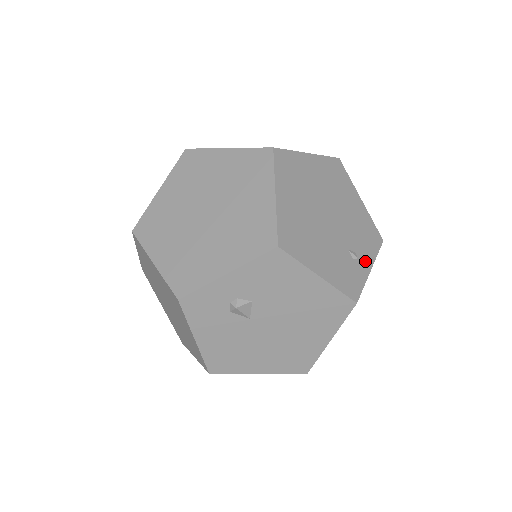
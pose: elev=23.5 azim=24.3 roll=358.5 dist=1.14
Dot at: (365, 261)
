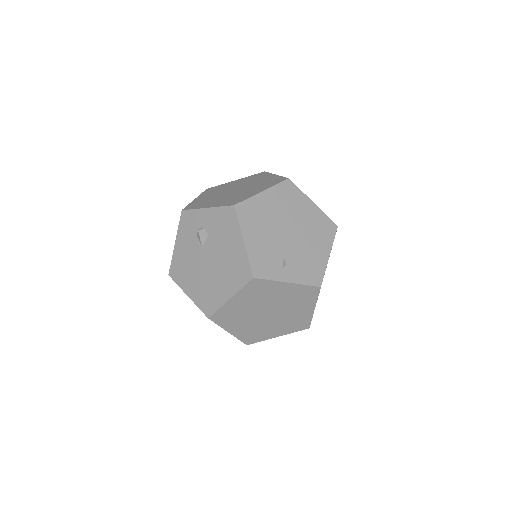
Dot at: (289, 275)
